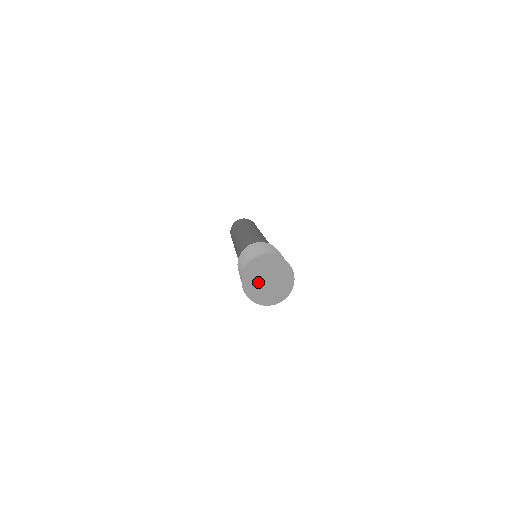
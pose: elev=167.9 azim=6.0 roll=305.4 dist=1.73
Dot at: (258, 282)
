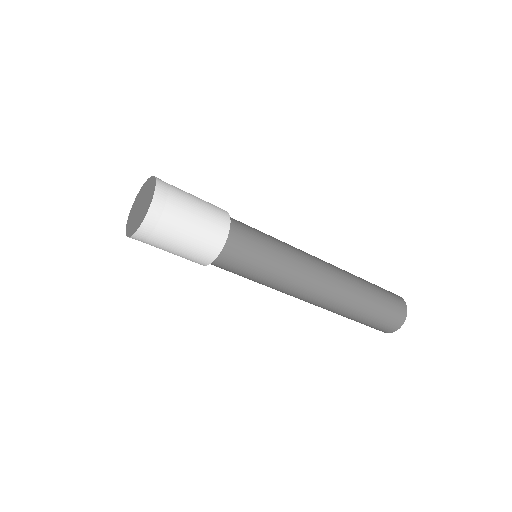
Dot at: (136, 209)
